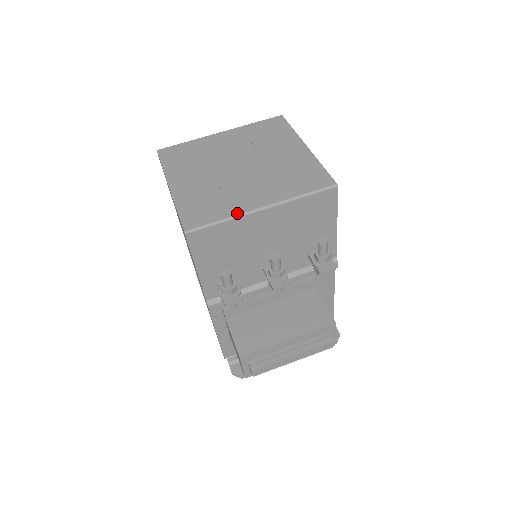
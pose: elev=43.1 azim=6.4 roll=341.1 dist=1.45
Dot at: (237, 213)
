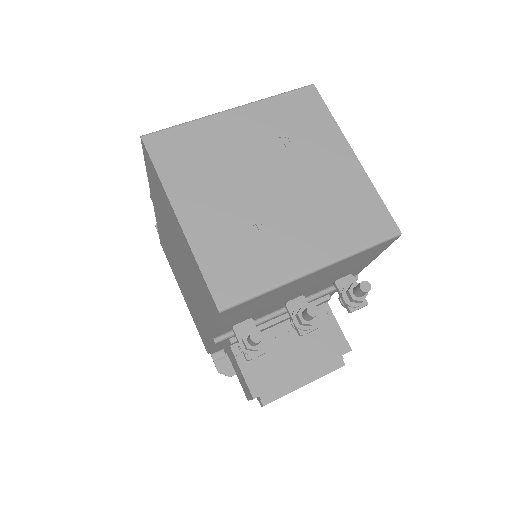
Dot at: (284, 279)
